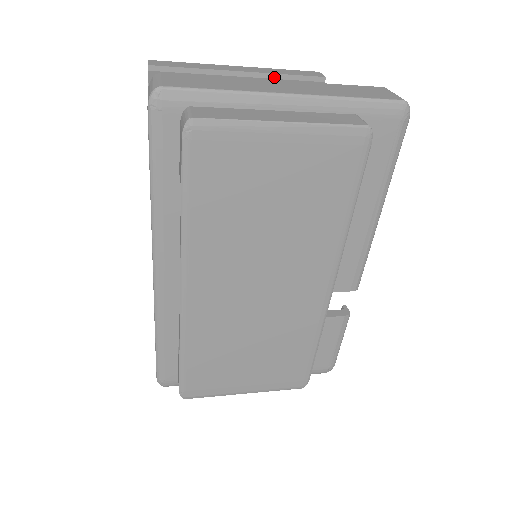
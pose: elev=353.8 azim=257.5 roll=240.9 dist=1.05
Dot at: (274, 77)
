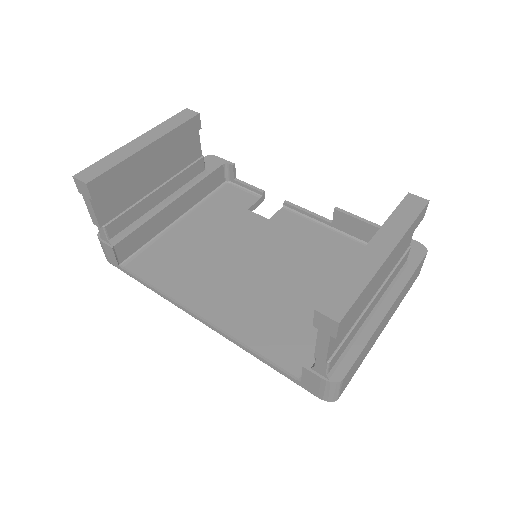
Dot at: occluded
